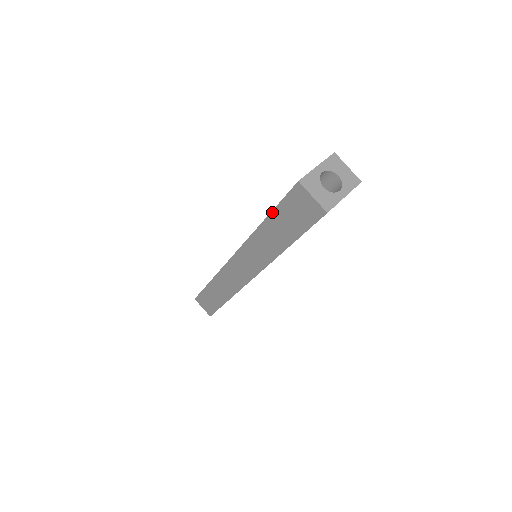
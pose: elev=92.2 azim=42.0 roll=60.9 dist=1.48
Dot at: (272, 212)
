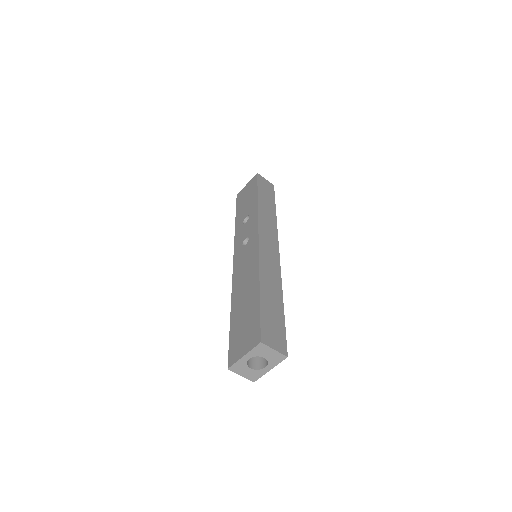
Dot at: (230, 329)
